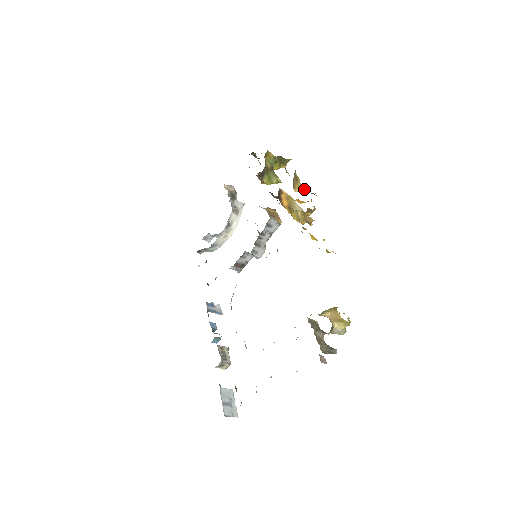
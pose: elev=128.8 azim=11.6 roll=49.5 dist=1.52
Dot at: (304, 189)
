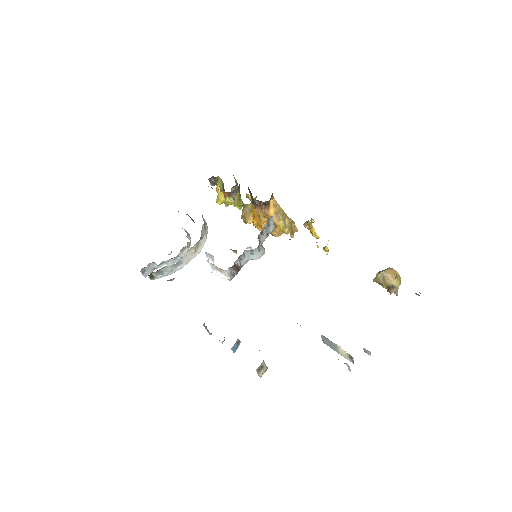
Dot at: occluded
